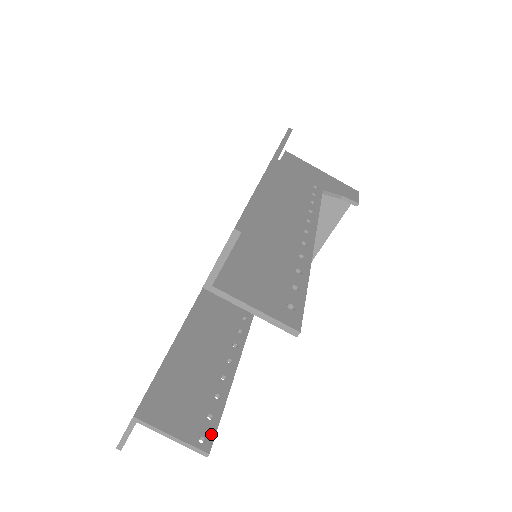
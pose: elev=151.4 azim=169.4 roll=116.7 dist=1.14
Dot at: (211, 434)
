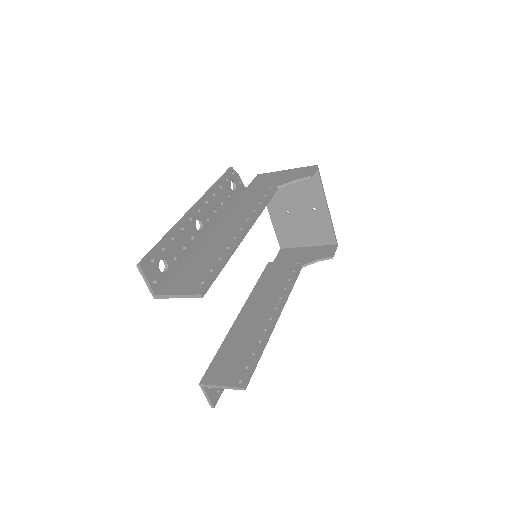
Dot at: (246, 377)
